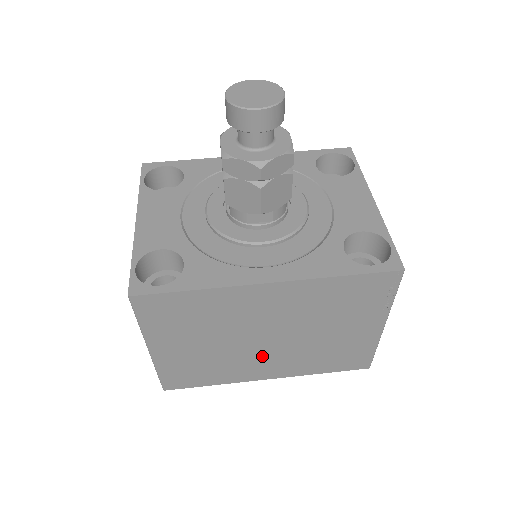
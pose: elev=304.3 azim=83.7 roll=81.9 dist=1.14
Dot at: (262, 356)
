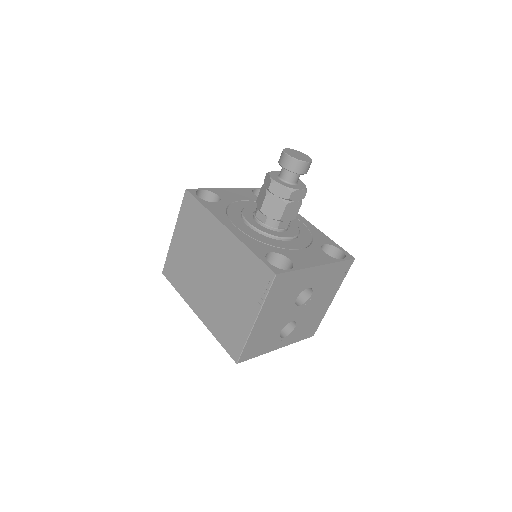
Dot at: (202, 287)
